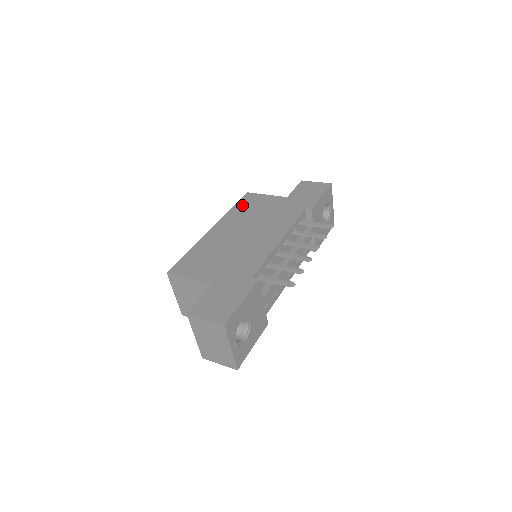
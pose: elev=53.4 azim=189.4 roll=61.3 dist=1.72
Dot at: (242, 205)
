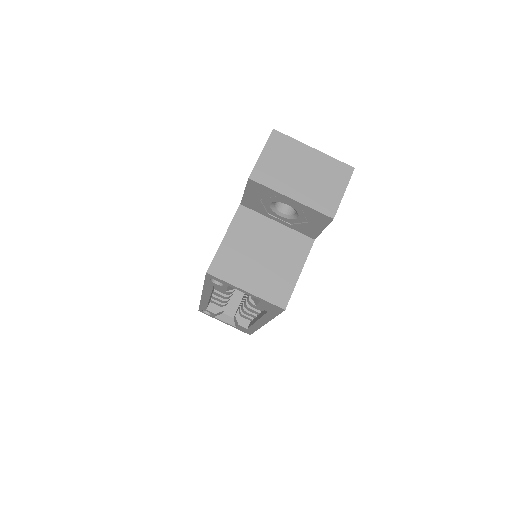
Dot at: occluded
